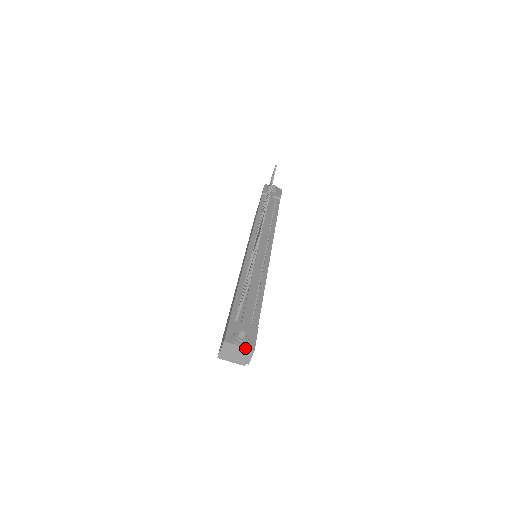
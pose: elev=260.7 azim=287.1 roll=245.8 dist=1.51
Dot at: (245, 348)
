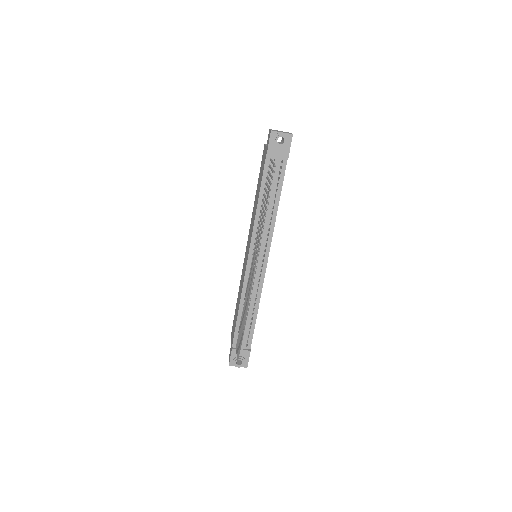
Dot at: occluded
